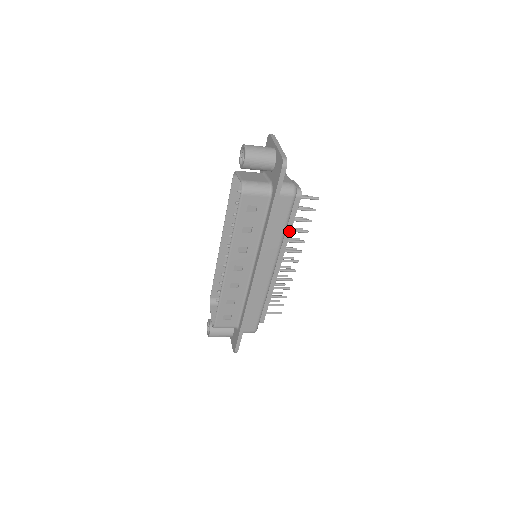
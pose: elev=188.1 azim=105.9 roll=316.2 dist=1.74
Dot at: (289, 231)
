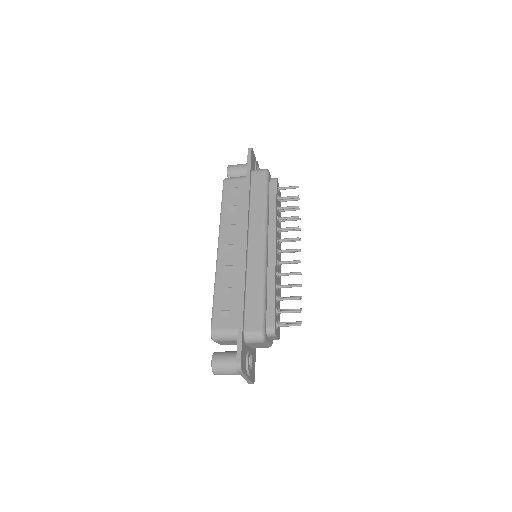
Dot at: (274, 209)
